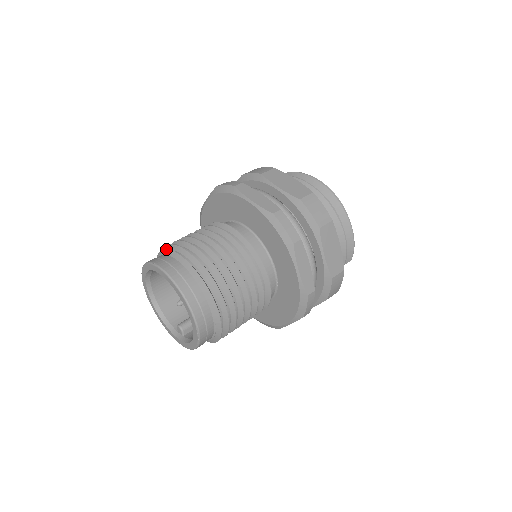
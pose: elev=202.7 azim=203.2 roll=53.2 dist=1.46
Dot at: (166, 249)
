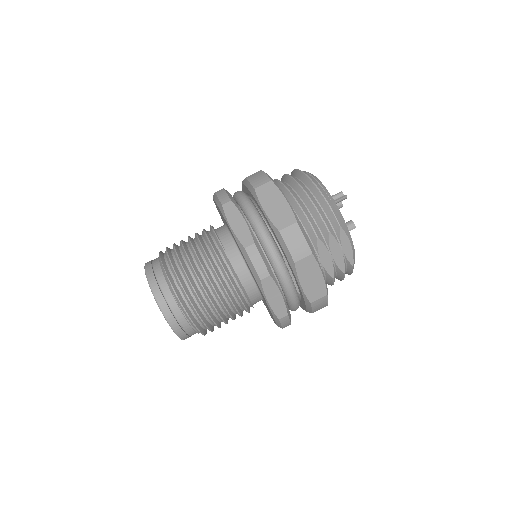
Dot at: occluded
